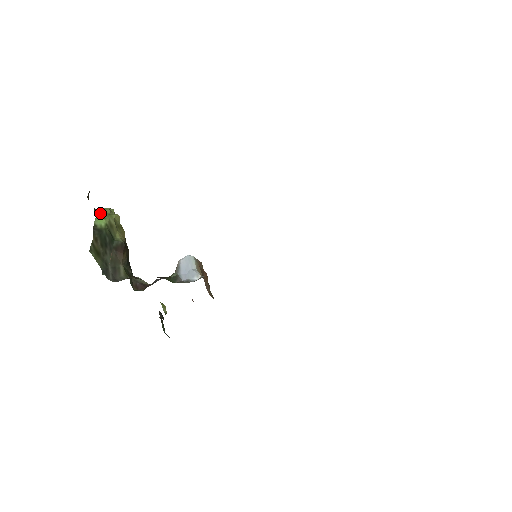
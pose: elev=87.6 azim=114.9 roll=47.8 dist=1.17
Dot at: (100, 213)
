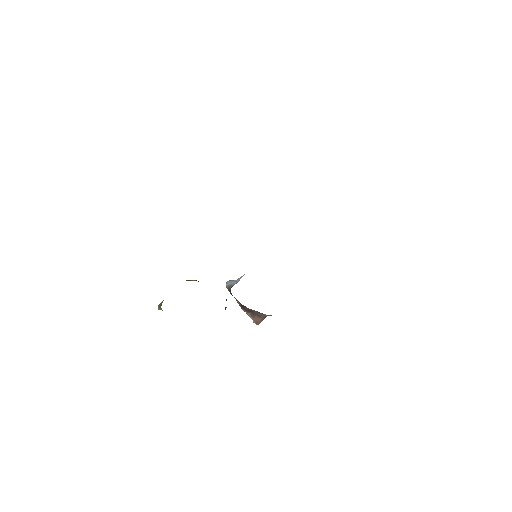
Dot at: occluded
